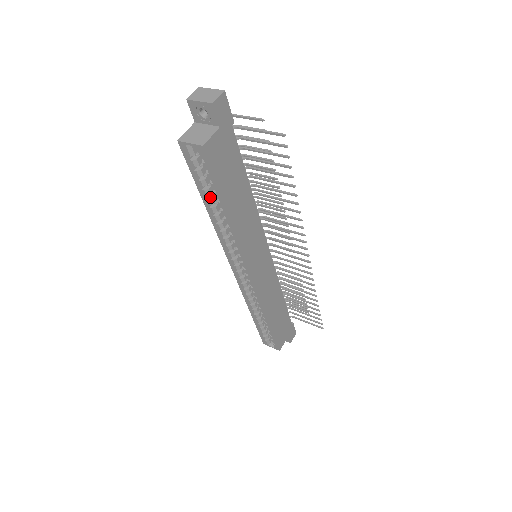
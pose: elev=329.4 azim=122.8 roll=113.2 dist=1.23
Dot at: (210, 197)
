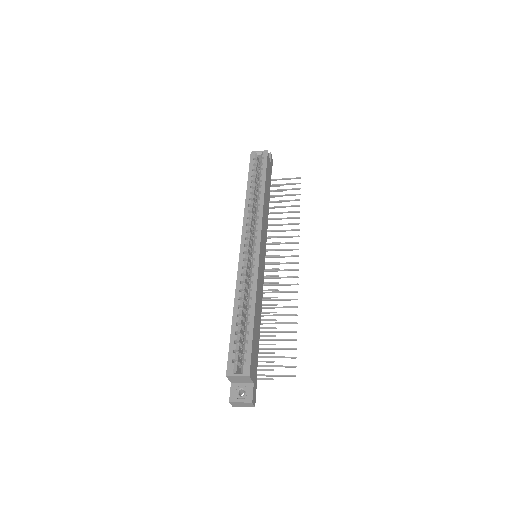
Dot at: (253, 184)
